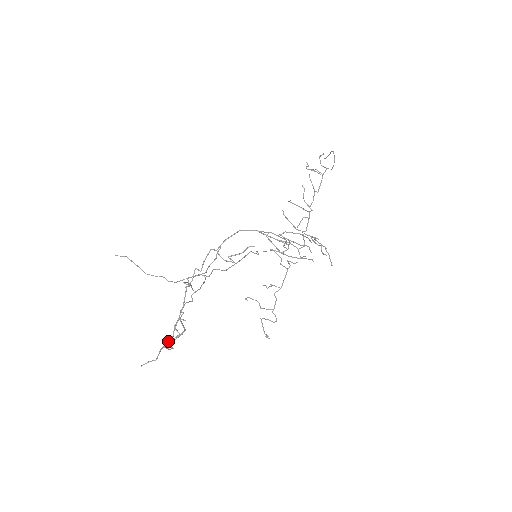
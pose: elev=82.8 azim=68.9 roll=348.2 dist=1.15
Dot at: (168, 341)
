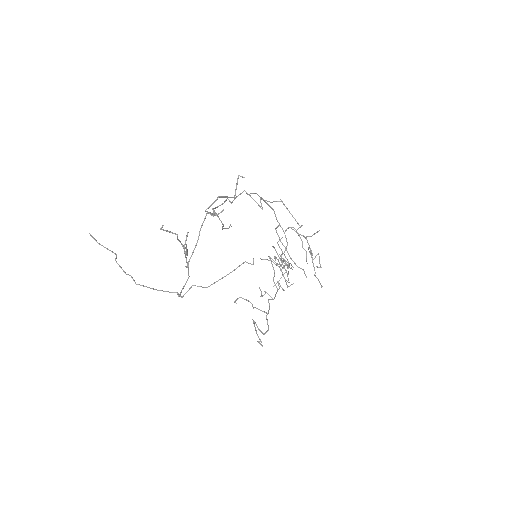
Dot at: (182, 244)
